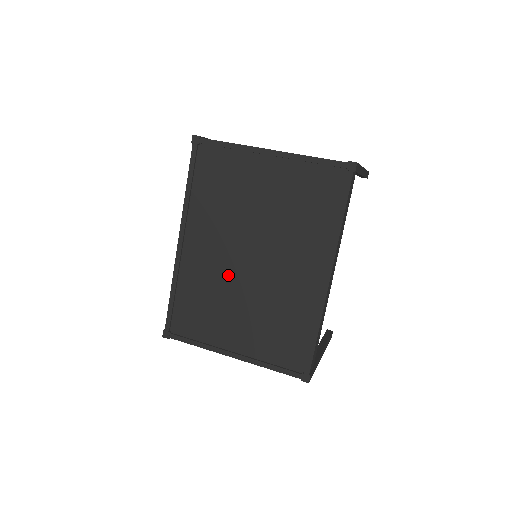
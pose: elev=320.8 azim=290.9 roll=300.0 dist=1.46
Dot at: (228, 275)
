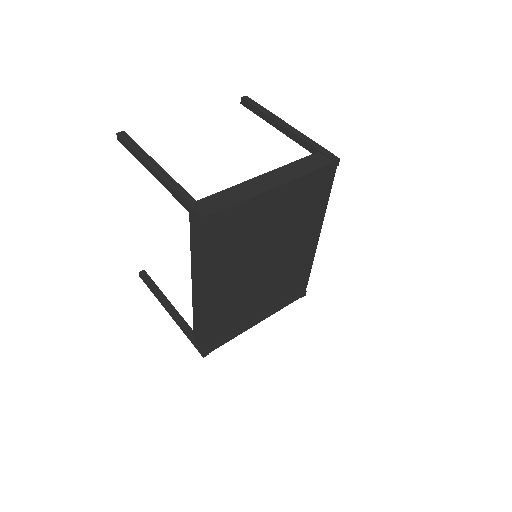
Dot at: (249, 287)
